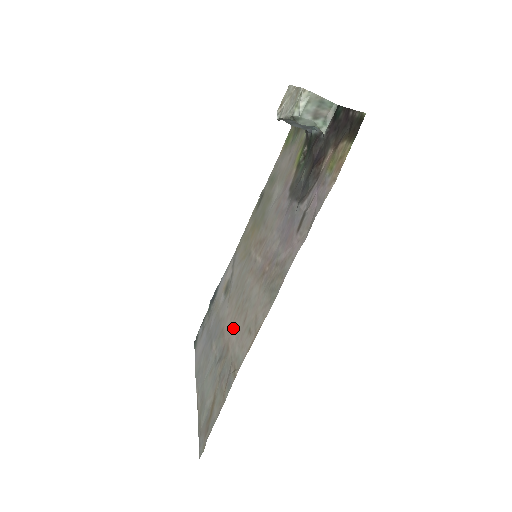
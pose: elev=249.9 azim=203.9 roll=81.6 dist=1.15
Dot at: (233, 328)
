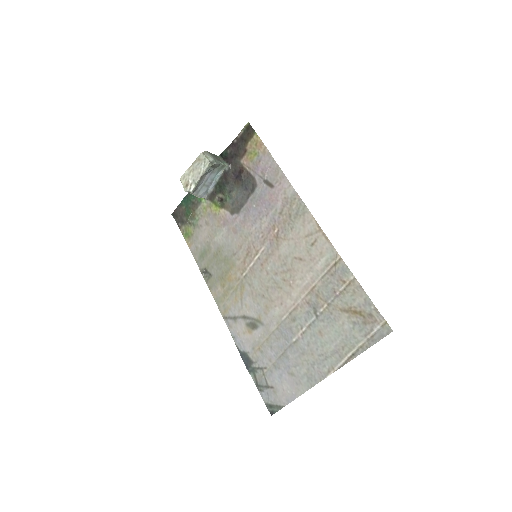
Dot at: (298, 283)
